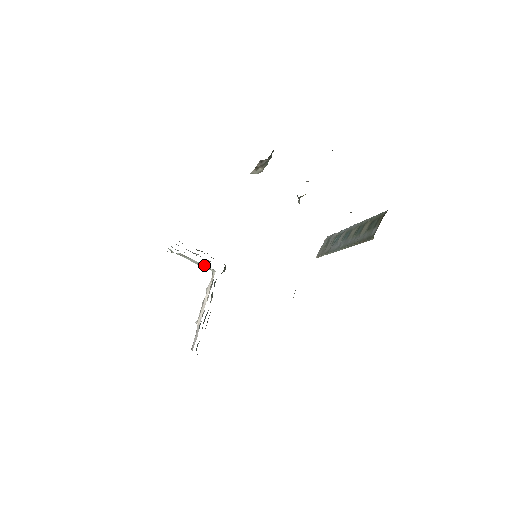
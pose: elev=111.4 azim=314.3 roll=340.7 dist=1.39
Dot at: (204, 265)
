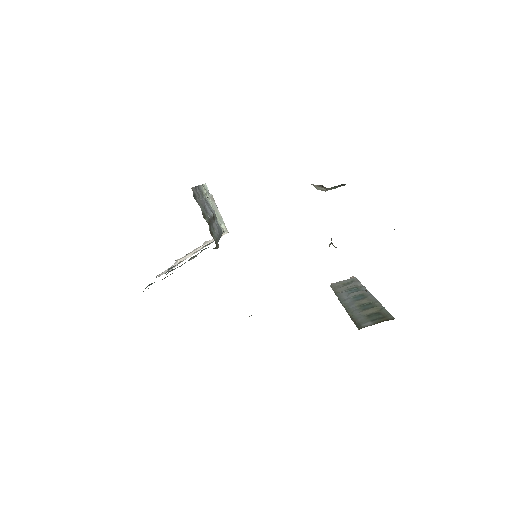
Dot at: occluded
